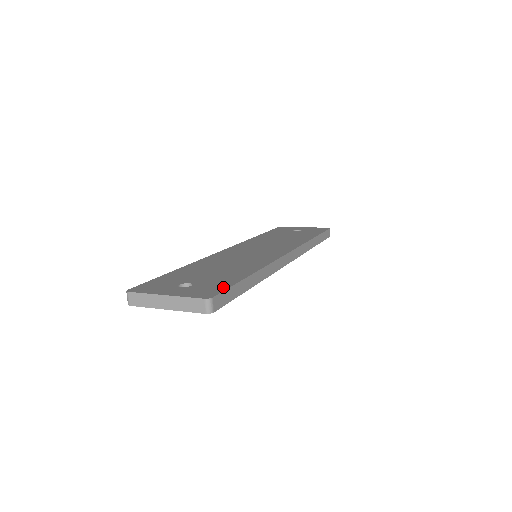
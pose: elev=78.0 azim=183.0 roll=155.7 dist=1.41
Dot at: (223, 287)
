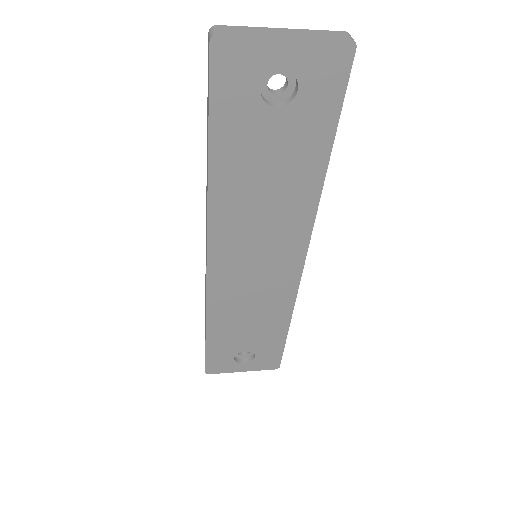
Dot at: occluded
